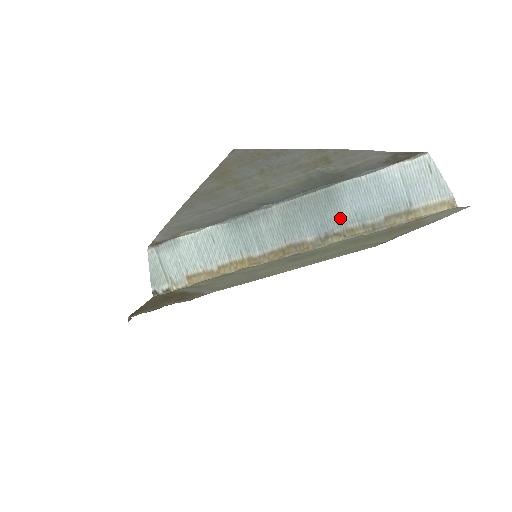
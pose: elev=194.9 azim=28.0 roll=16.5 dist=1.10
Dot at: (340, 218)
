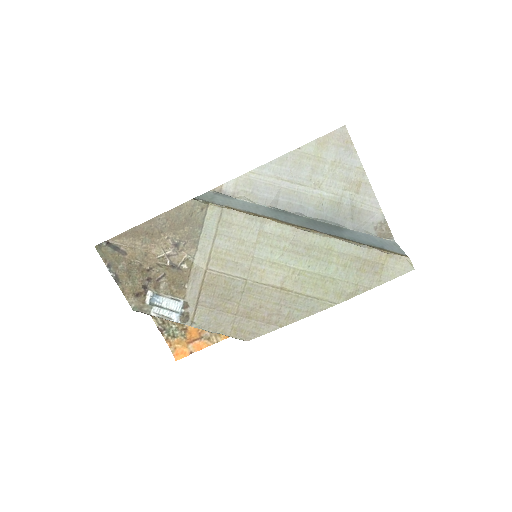
Dot at: (341, 235)
